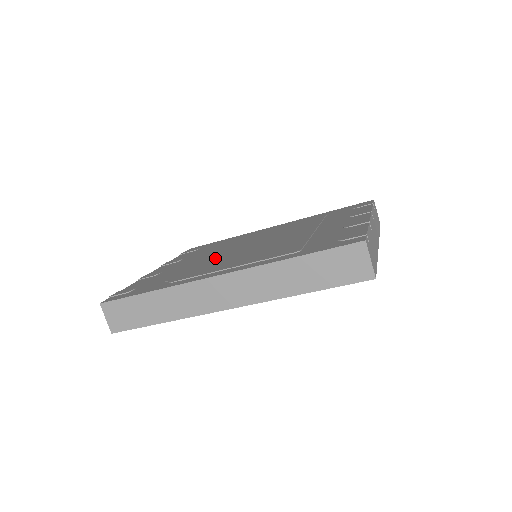
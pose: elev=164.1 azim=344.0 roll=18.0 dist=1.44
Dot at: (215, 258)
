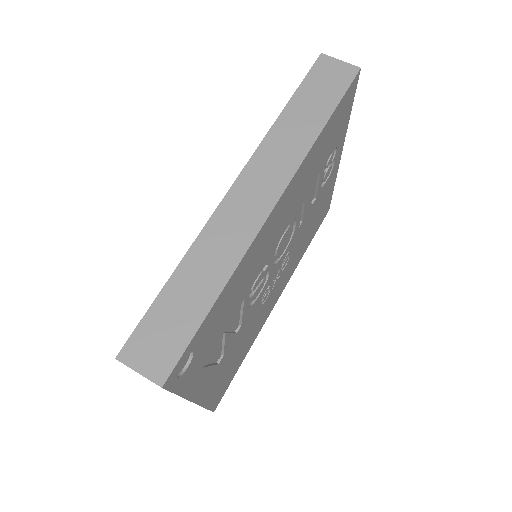
Dot at: occluded
